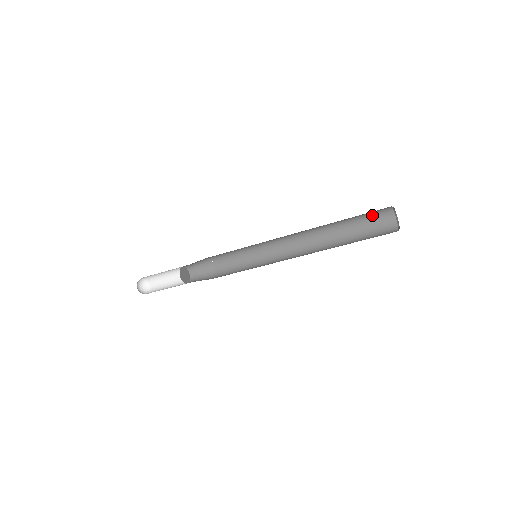
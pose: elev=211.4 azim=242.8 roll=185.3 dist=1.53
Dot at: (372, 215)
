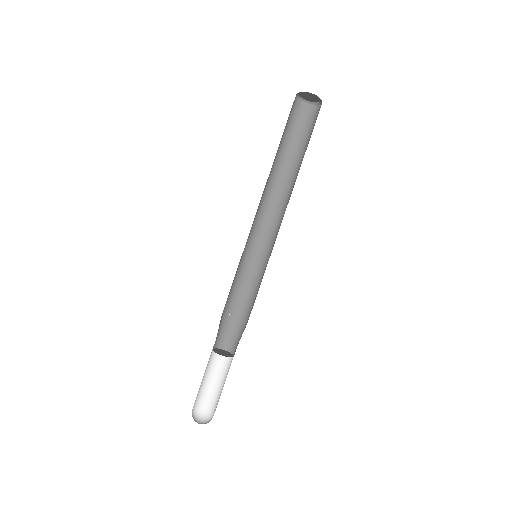
Dot at: (305, 126)
